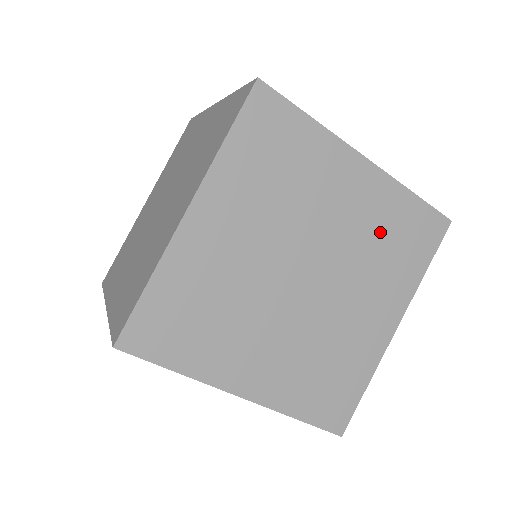
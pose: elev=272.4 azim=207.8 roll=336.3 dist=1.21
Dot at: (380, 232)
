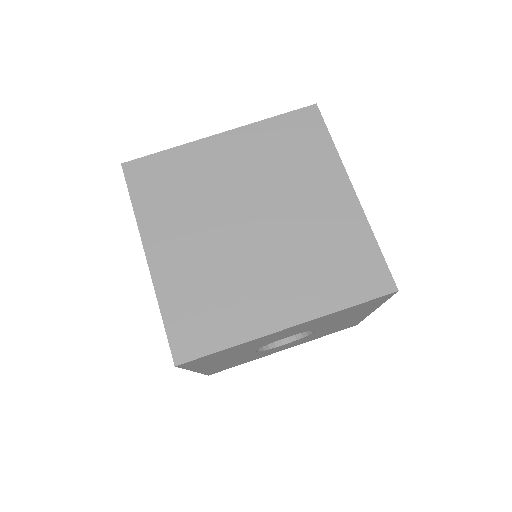
Dot at: (274, 156)
